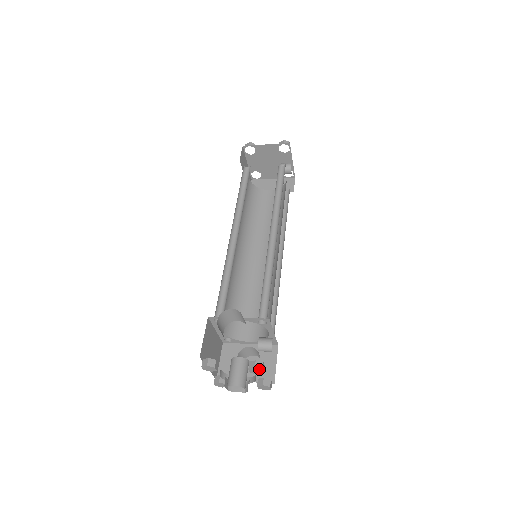
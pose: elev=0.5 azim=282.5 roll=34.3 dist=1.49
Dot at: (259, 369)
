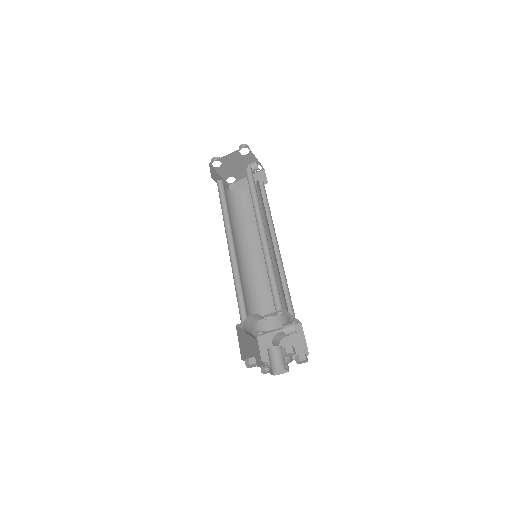
Dot at: (290, 353)
